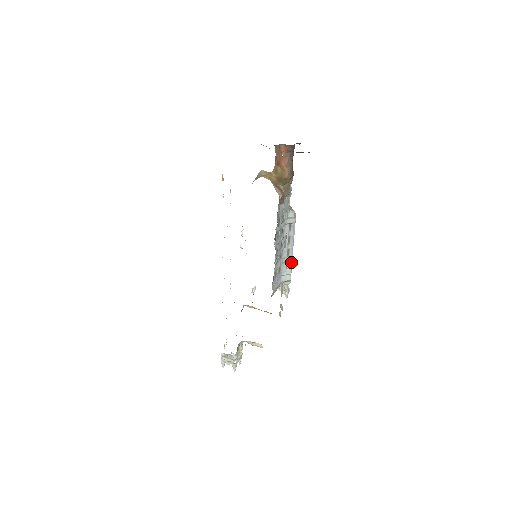
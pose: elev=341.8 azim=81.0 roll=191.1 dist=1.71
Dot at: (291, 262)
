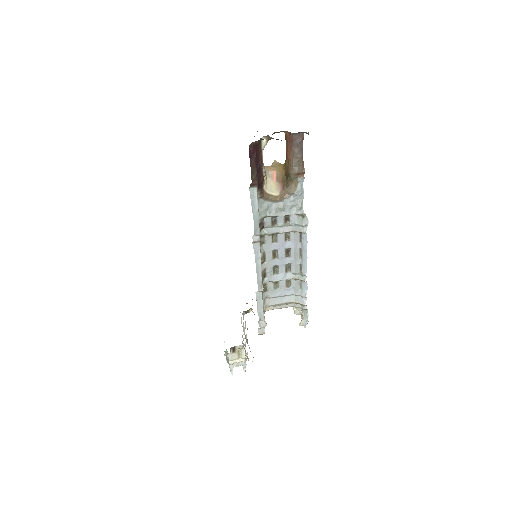
Dot at: (305, 282)
